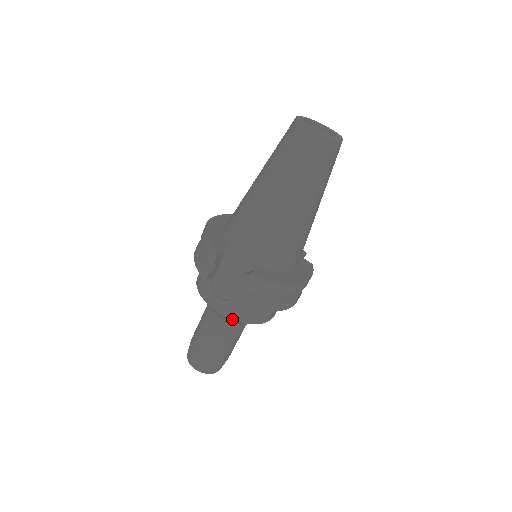
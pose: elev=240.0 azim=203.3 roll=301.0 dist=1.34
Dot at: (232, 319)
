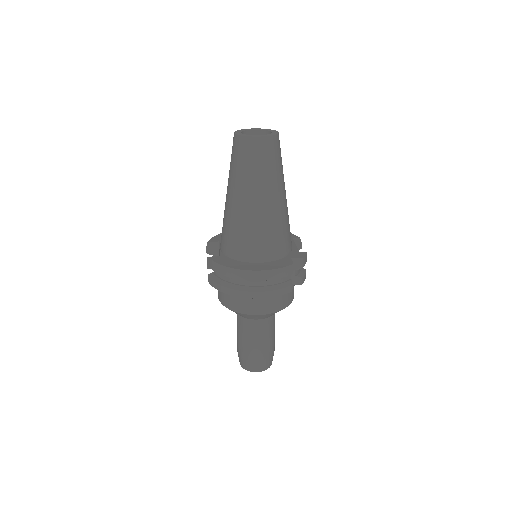
Dot at: (223, 305)
